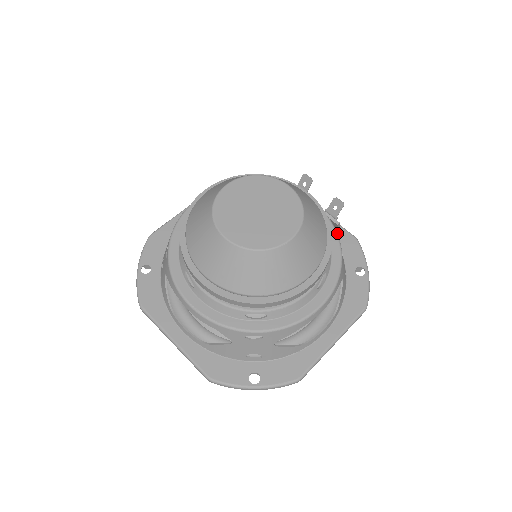
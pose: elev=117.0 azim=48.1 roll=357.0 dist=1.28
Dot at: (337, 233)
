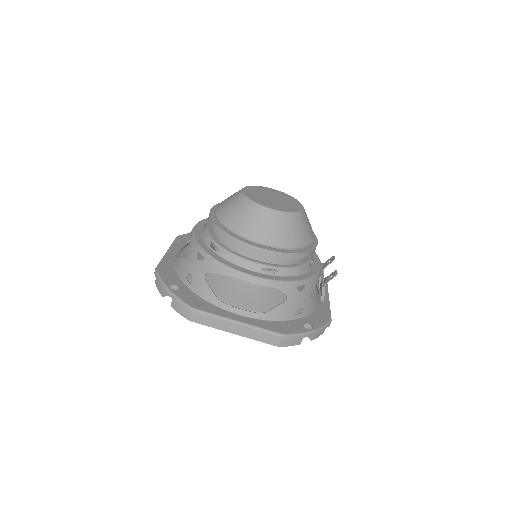
Dot at: (322, 309)
